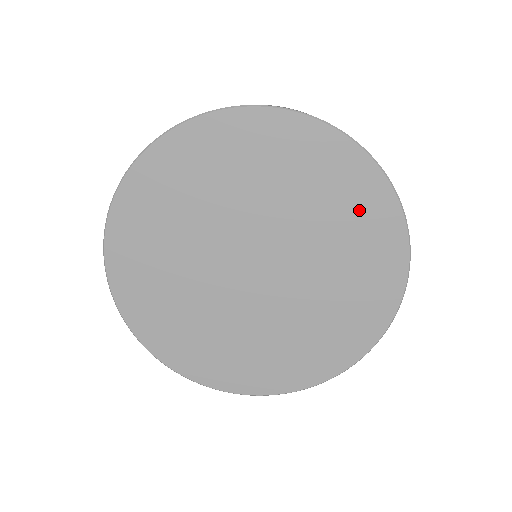
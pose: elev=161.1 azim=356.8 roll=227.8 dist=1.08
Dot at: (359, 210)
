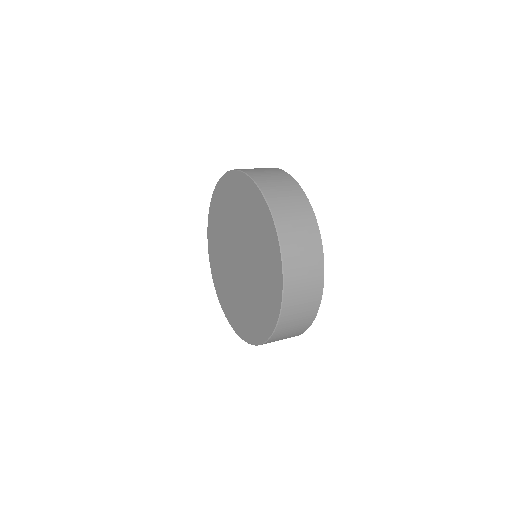
Dot at: (258, 216)
